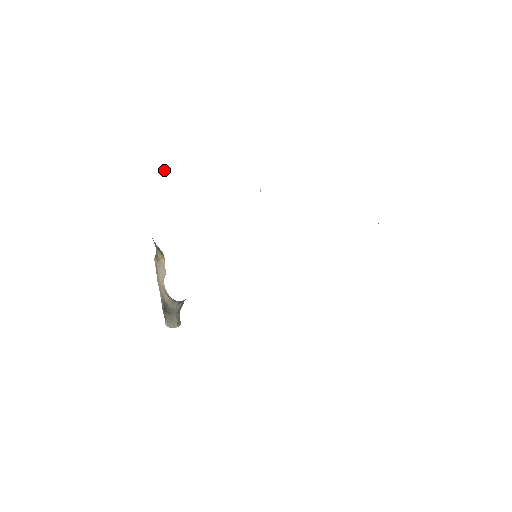
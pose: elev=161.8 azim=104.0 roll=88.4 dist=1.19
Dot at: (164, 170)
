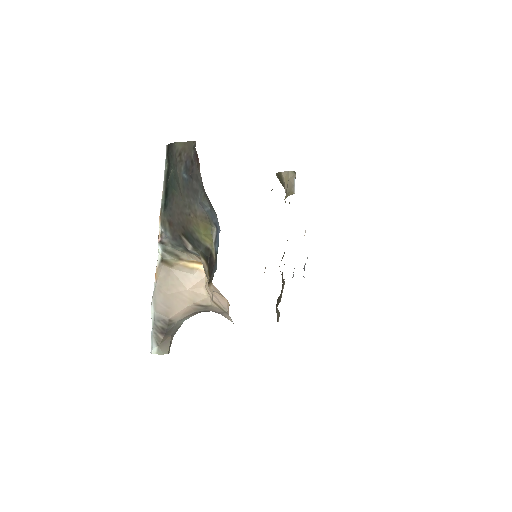
Dot at: occluded
